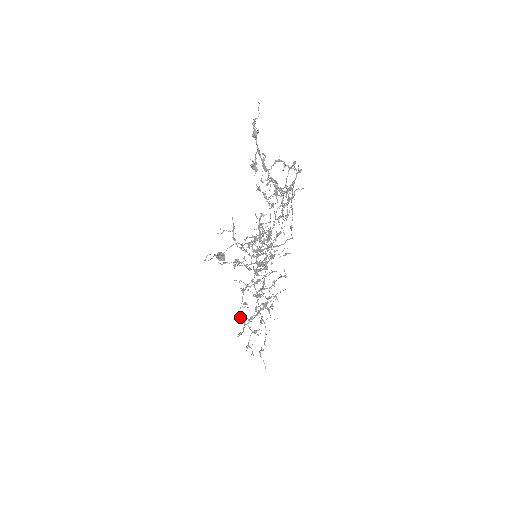
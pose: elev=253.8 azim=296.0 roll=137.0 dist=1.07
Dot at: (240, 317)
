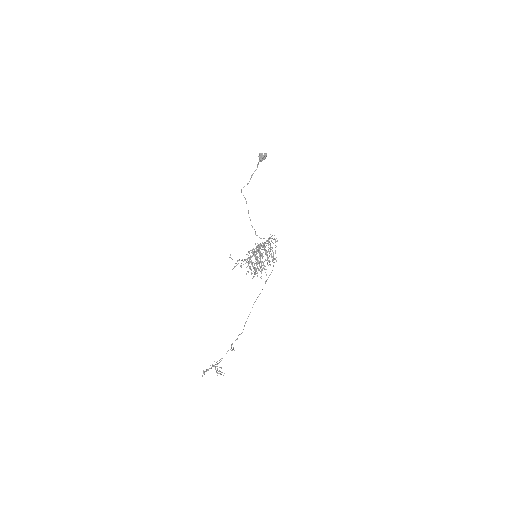
Dot at: occluded
